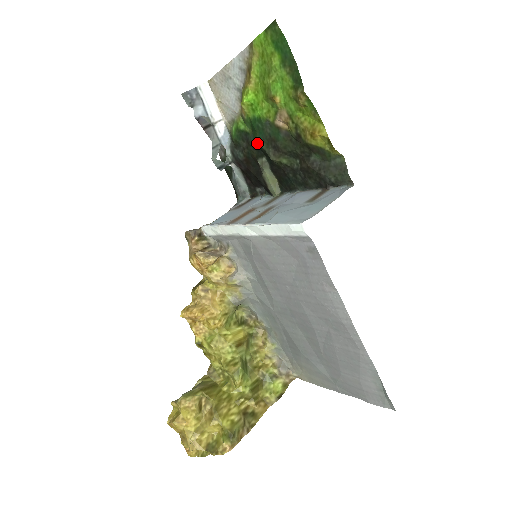
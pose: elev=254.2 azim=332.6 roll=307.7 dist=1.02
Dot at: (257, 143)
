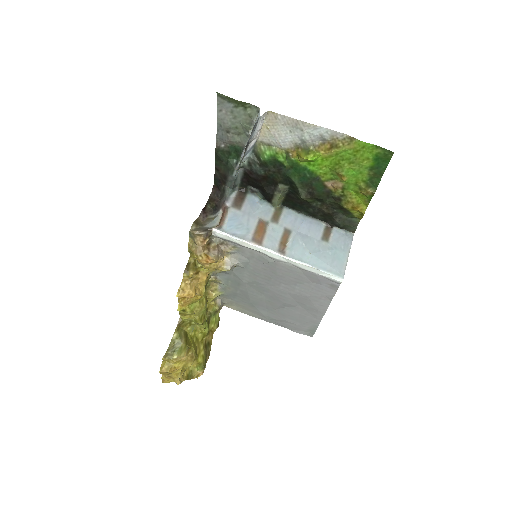
Dot at: (293, 180)
